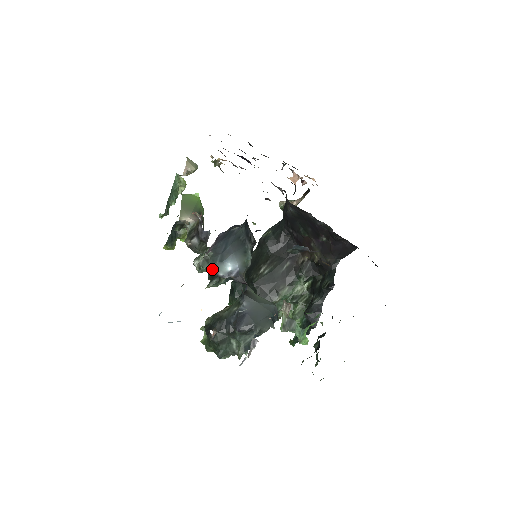
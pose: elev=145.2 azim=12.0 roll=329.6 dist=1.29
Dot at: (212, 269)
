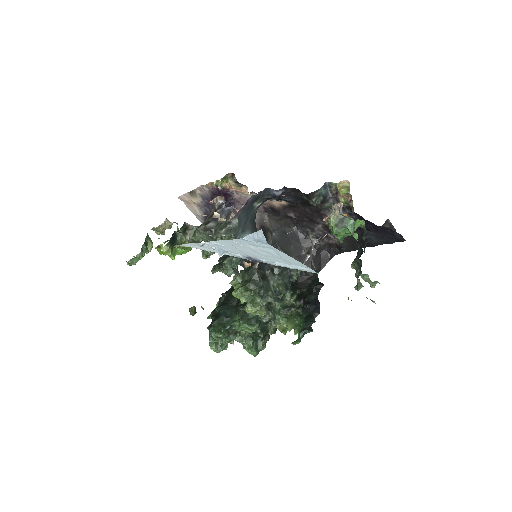
Dot at: (234, 238)
